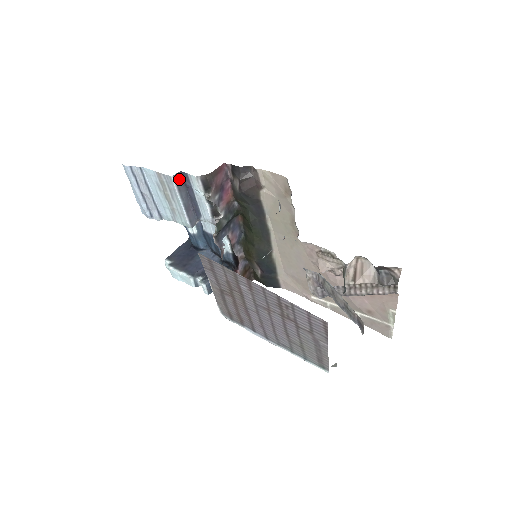
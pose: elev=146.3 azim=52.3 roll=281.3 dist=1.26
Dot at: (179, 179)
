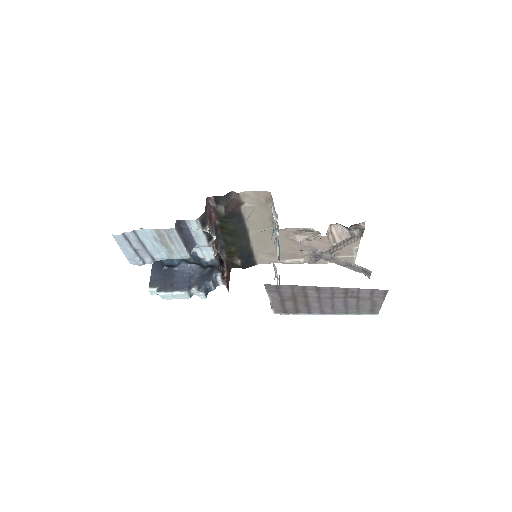
Dot at: (177, 227)
